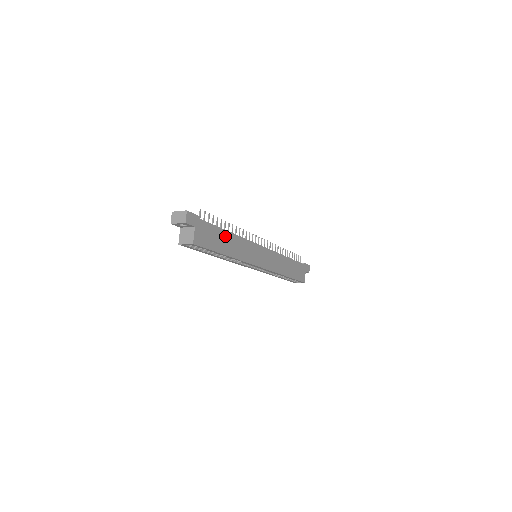
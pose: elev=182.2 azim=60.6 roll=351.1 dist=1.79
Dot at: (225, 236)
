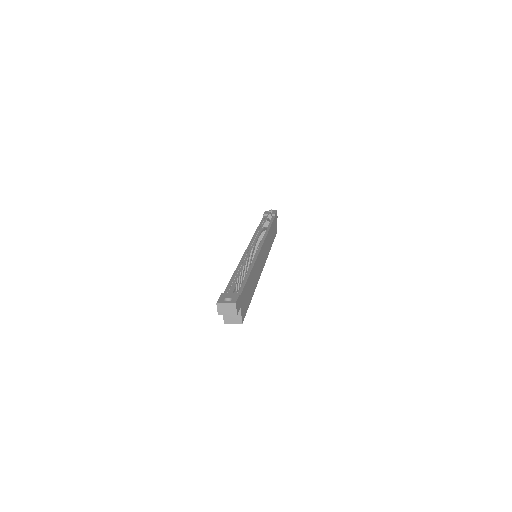
Dot at: (250, 280)
